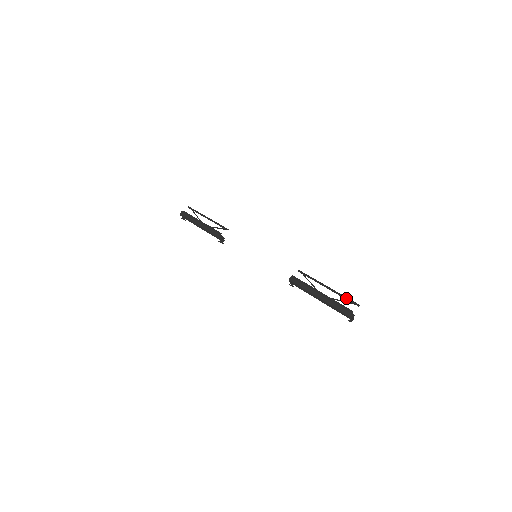
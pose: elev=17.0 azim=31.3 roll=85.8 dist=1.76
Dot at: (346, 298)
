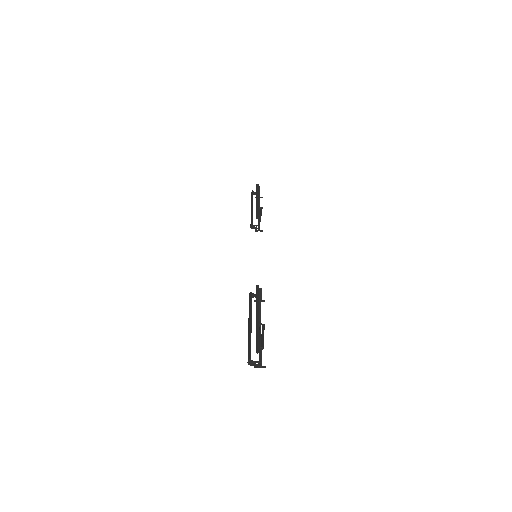
Dot at: (256, 338)
